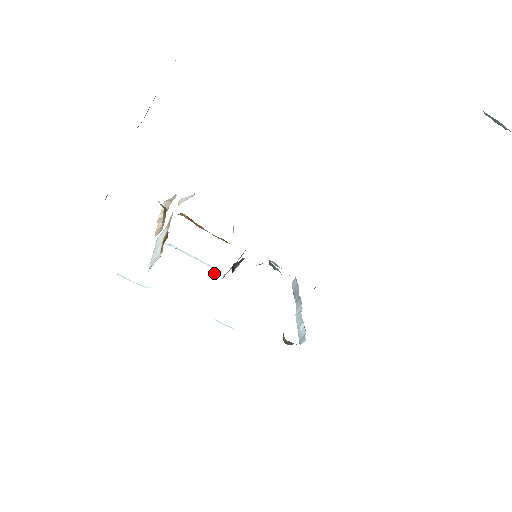
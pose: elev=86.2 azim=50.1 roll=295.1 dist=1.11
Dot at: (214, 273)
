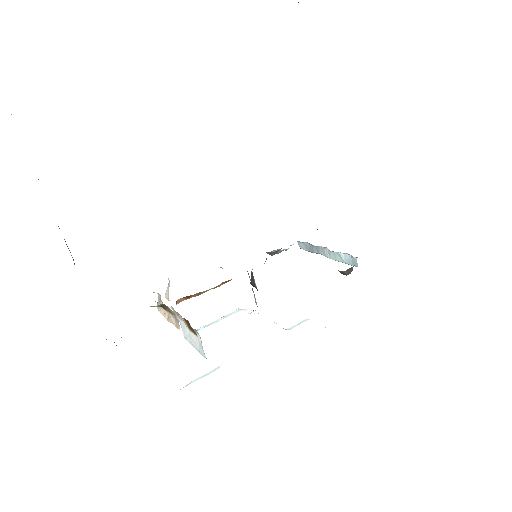
Dot at: (248, 310)
